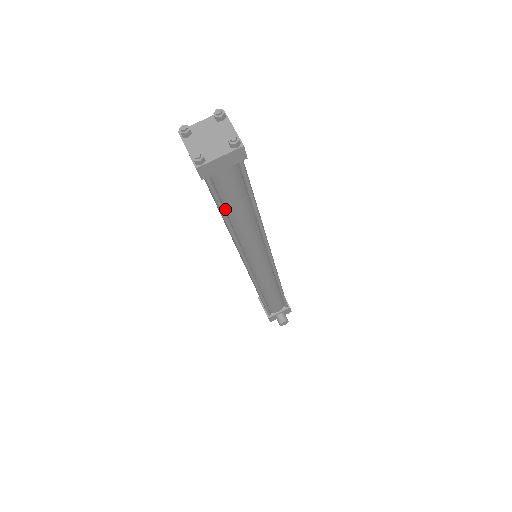
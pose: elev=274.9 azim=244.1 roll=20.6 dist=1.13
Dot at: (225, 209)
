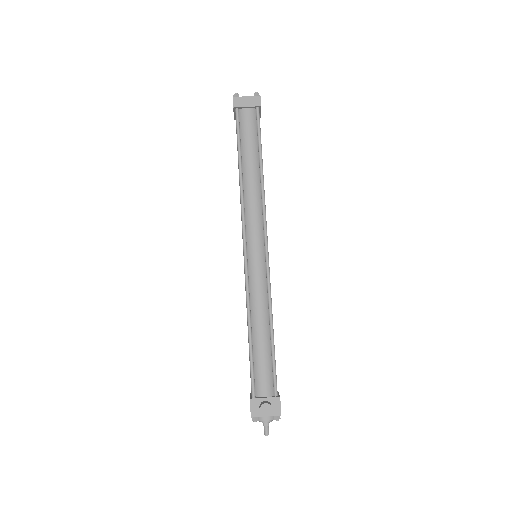
Dot at: (241, 152)
